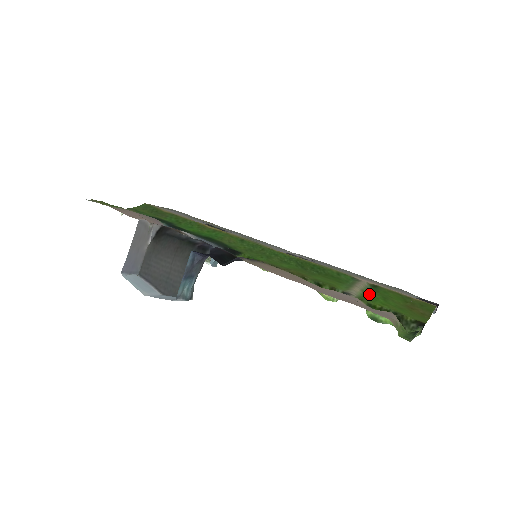
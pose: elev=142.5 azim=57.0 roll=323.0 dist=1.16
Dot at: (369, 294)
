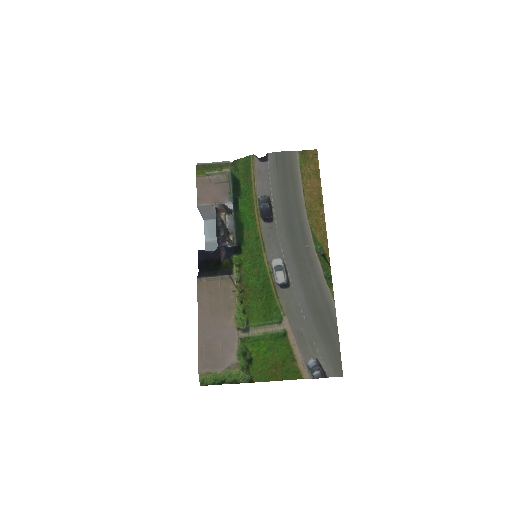
Dot at: (264, 339)
